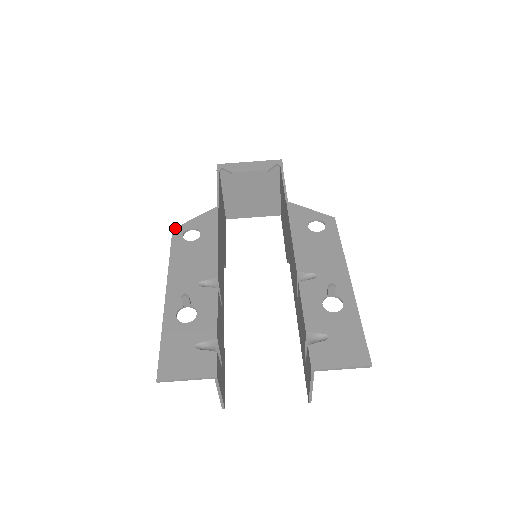
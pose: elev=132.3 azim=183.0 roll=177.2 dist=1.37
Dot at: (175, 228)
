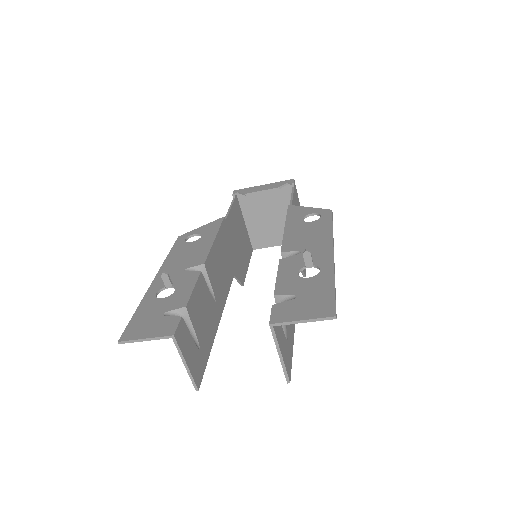
Dot at: (181, 235)
